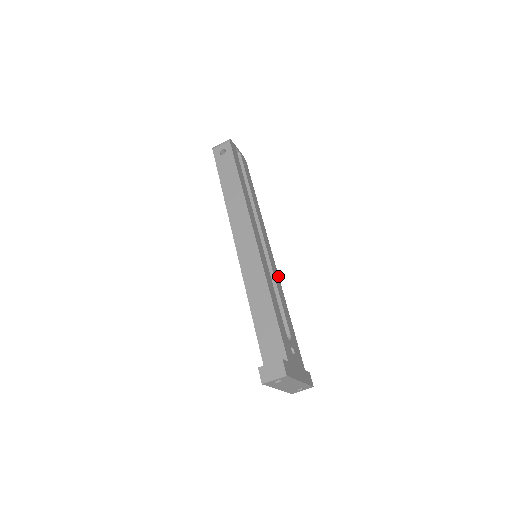
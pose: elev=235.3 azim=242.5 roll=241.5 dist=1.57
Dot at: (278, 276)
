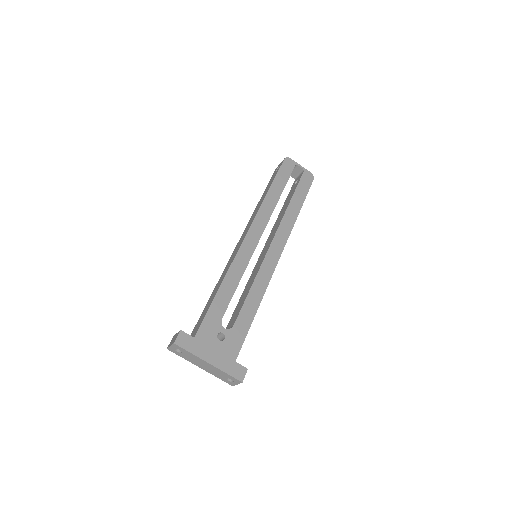
Dot at: (270, 277)
